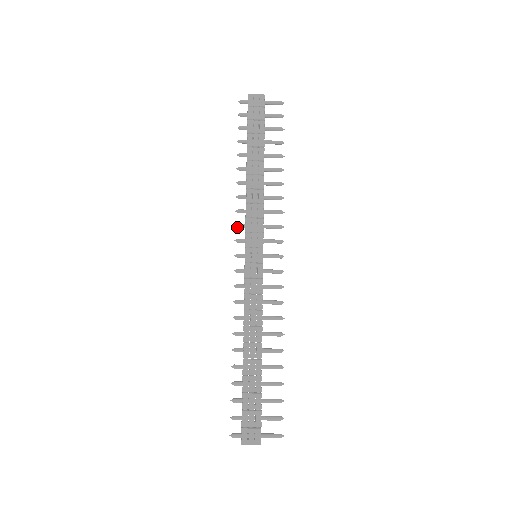
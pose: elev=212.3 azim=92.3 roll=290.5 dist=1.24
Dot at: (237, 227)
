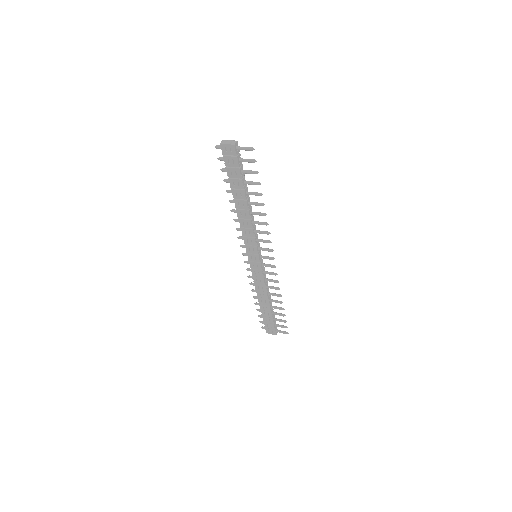
Dot at: occluded
